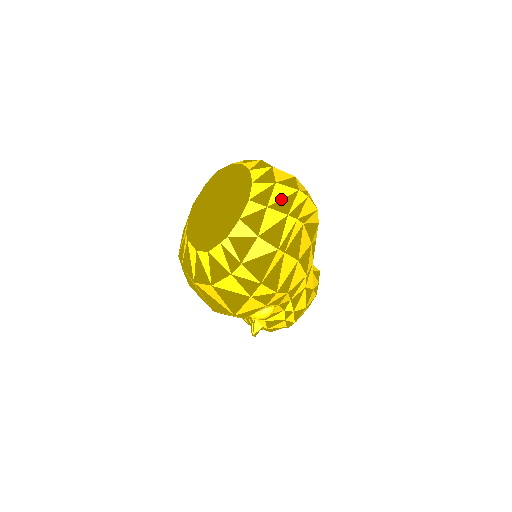
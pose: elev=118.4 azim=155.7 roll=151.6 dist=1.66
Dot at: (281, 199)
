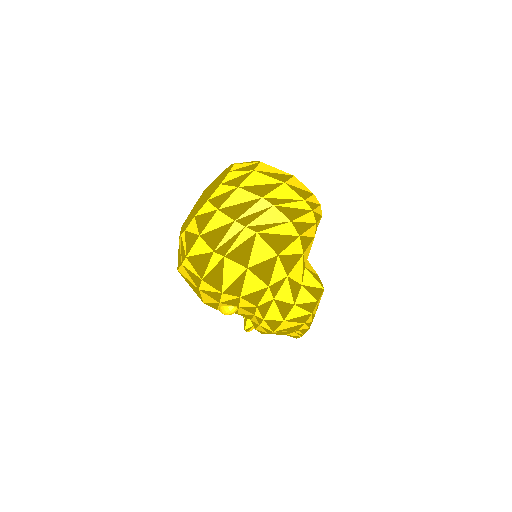
Dot at: (237, 204)
